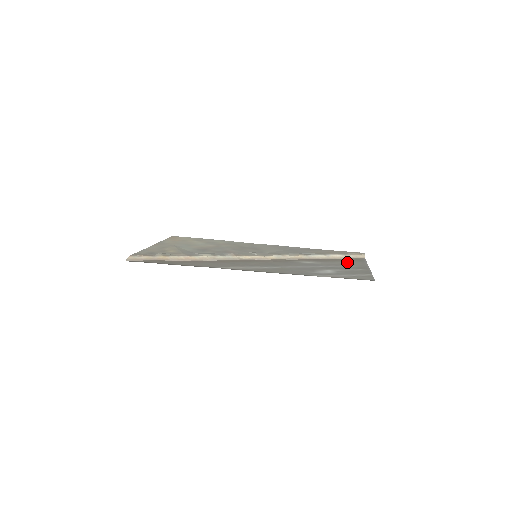
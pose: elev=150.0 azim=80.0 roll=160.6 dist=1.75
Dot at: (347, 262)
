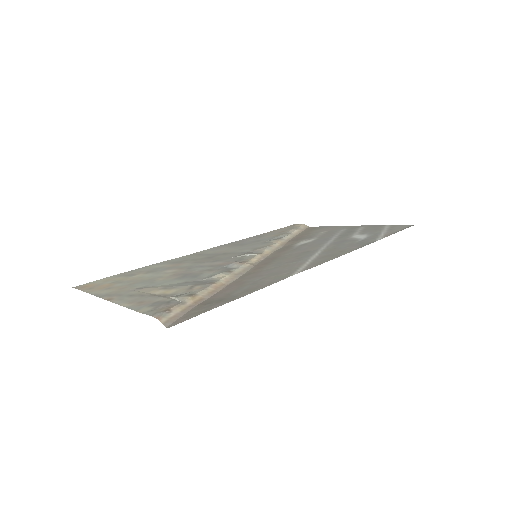
Dot at: (322, 231)
